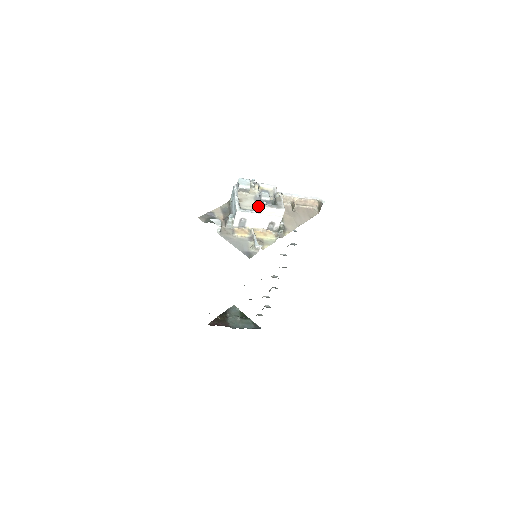
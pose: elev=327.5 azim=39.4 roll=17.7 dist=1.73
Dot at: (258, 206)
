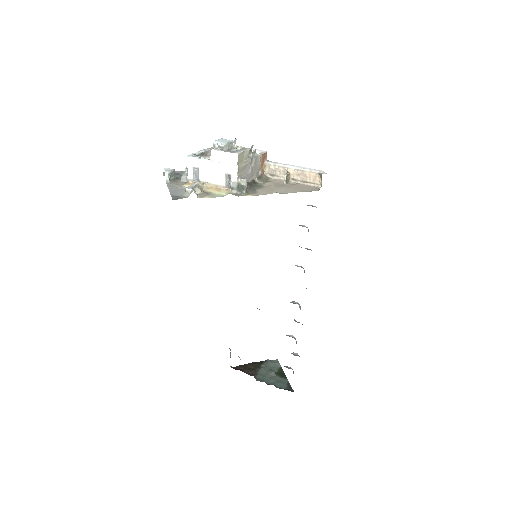
Dot at: occluded
